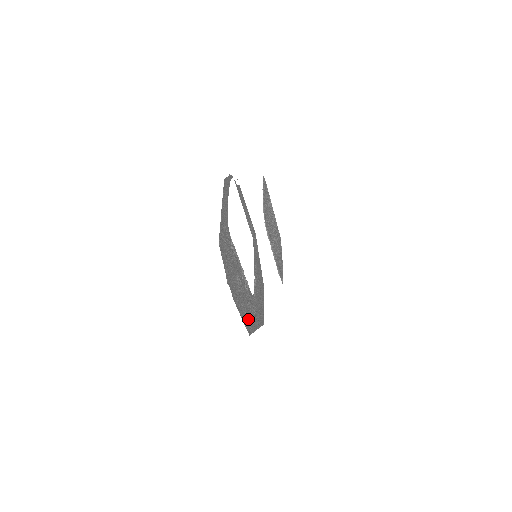
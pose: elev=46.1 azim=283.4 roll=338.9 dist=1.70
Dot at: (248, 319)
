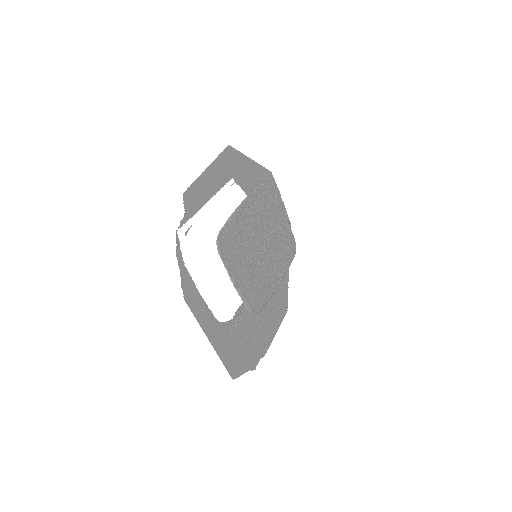
Dot at: (280, 303)
